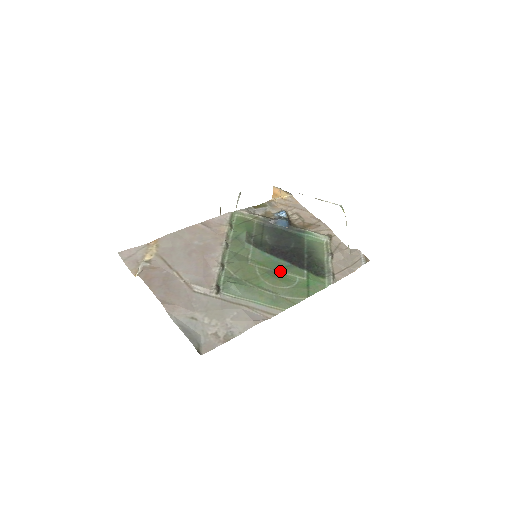
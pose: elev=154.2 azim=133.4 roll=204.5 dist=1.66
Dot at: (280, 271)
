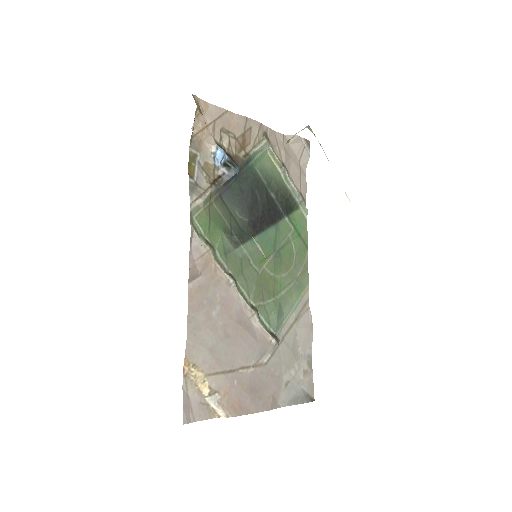
Dot at: (278, 247)
